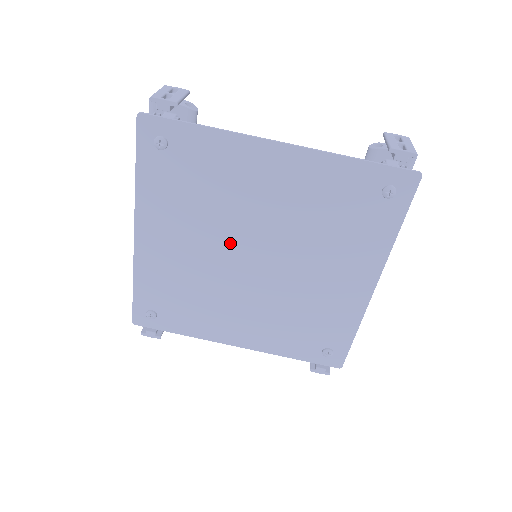
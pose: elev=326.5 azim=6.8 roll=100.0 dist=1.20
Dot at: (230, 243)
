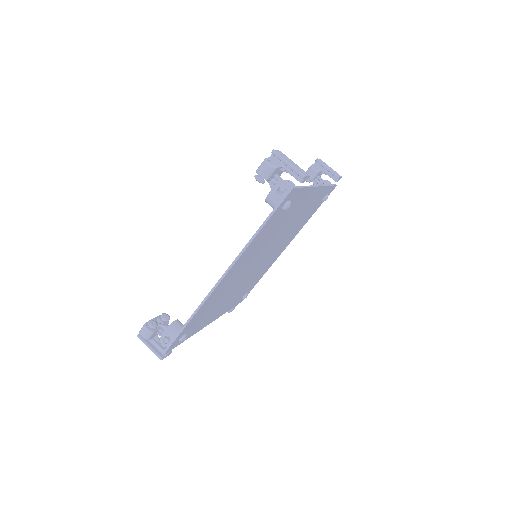
Dot at: (260, 255)
